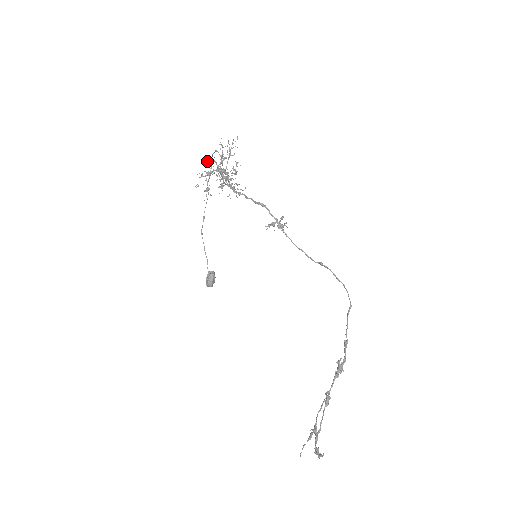
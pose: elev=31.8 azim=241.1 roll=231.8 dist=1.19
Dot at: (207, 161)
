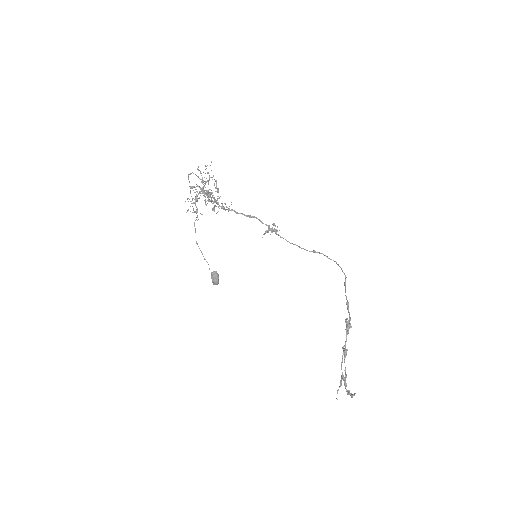
Dot at: (193, 190)
